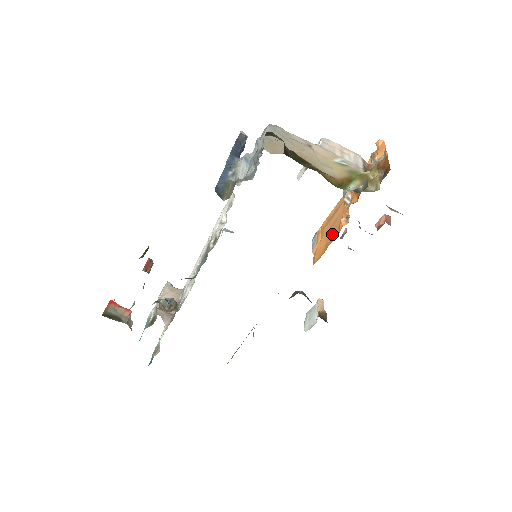
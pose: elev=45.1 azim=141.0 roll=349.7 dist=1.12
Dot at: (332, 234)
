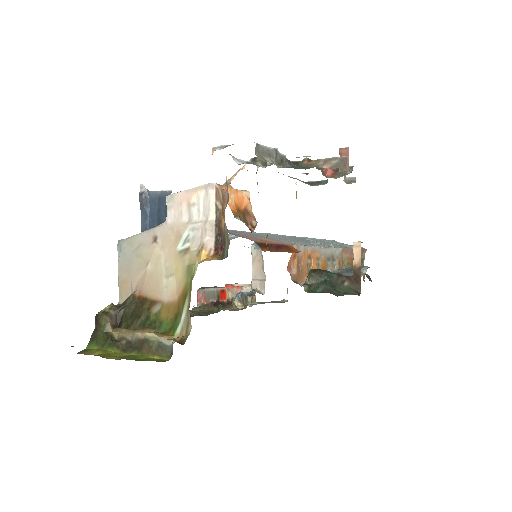
Dot at: occluded
